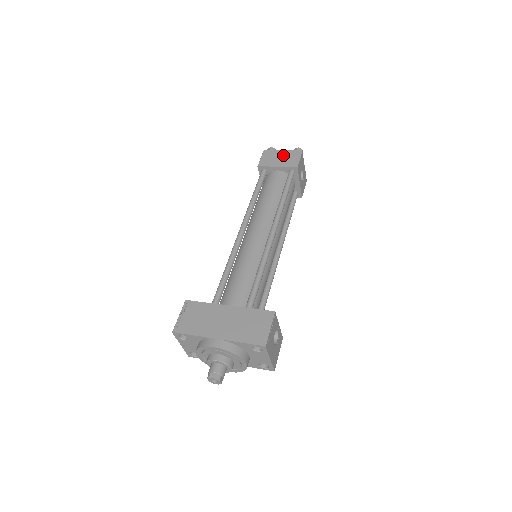
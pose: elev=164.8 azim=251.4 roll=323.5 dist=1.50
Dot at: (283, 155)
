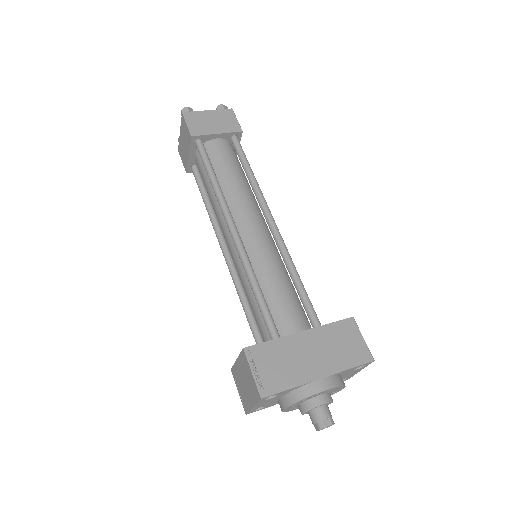
Dot at: (213, 117)
